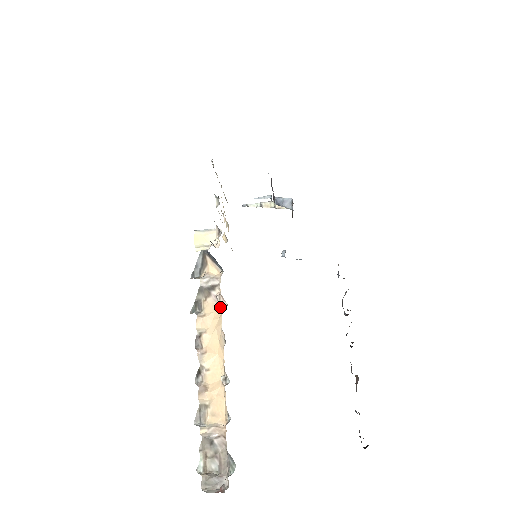
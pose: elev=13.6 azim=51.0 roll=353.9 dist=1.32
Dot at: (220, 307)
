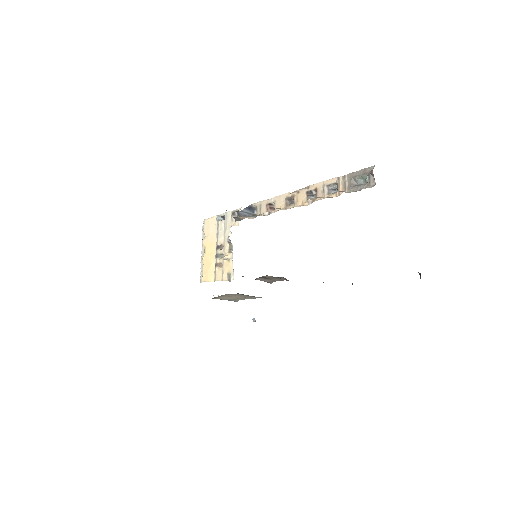
Dot at: (271, 213)
